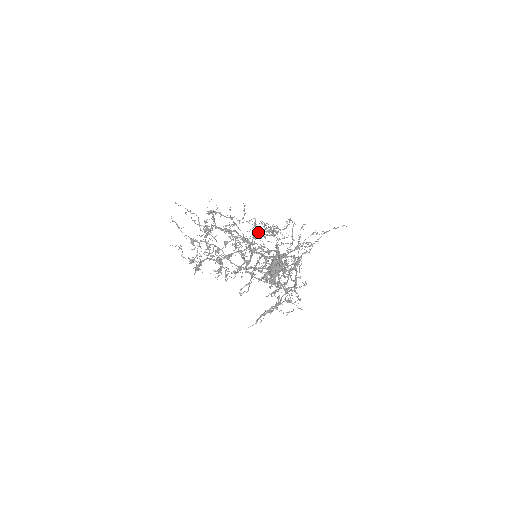
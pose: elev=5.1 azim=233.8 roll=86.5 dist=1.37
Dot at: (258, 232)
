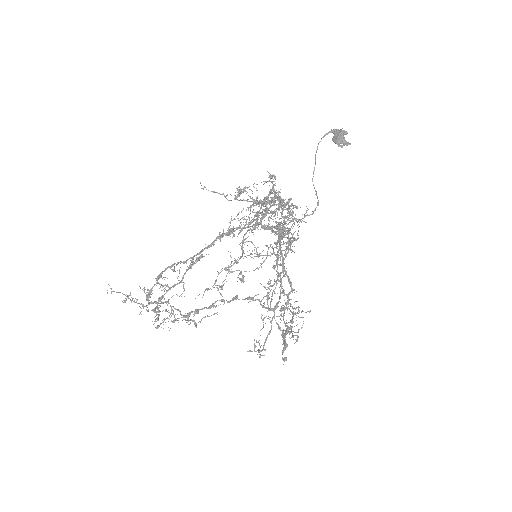
Dot at: occluded
